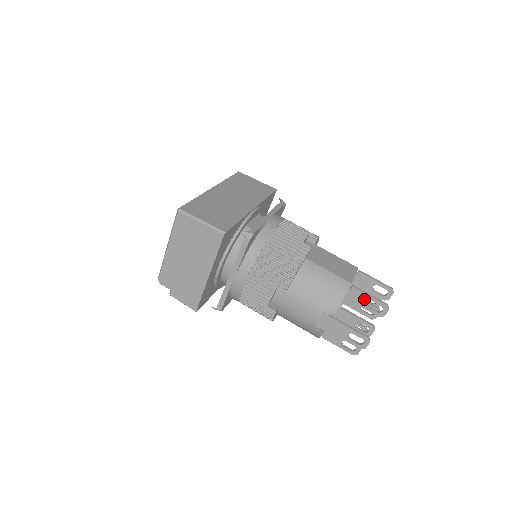
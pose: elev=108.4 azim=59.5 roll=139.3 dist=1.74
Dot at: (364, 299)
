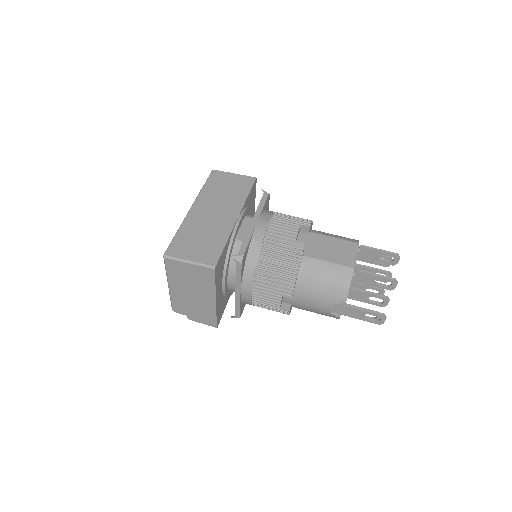
Dot at: (371, 279)
